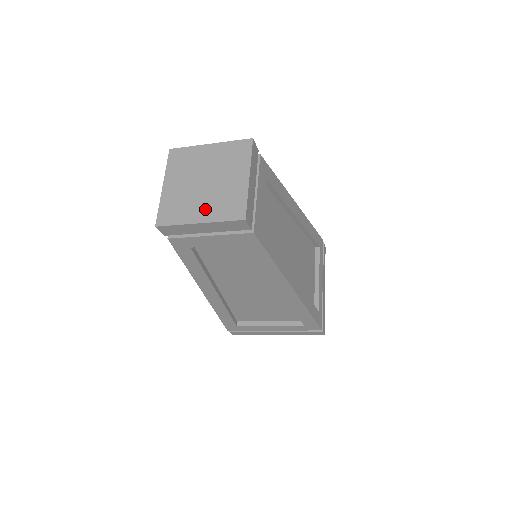
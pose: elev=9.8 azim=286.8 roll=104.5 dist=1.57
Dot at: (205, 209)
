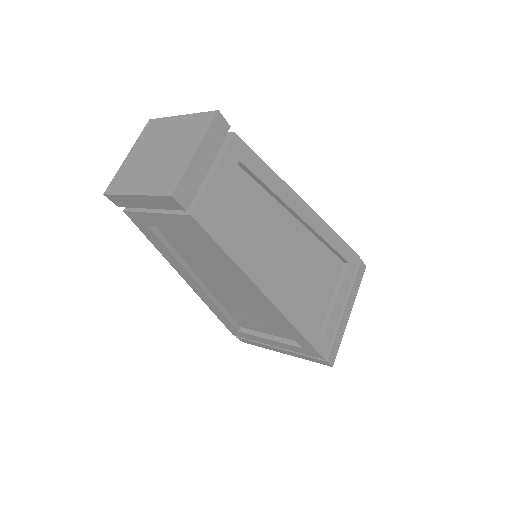
Dot at: (146, 181)
